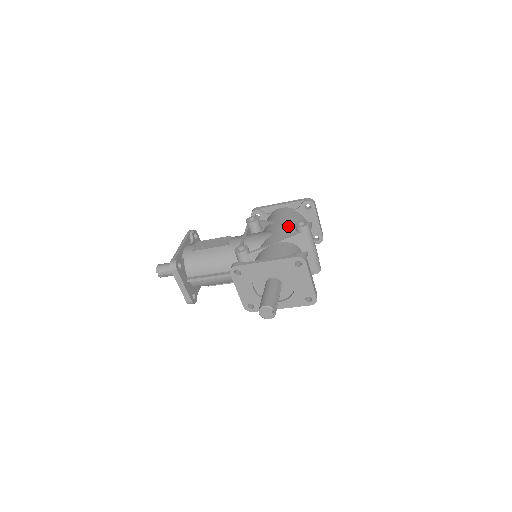
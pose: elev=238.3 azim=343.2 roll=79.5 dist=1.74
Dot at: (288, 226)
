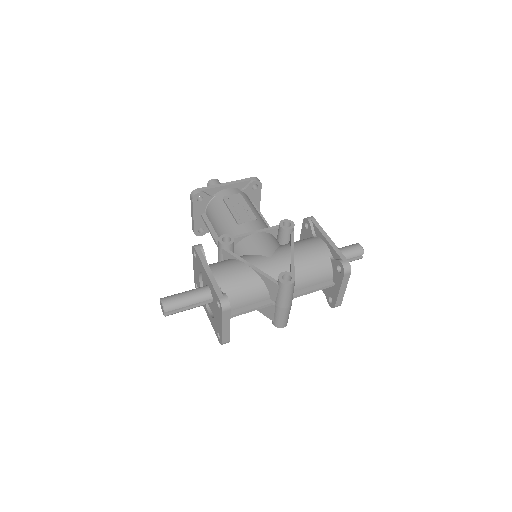
Dot at: (291, 265)
